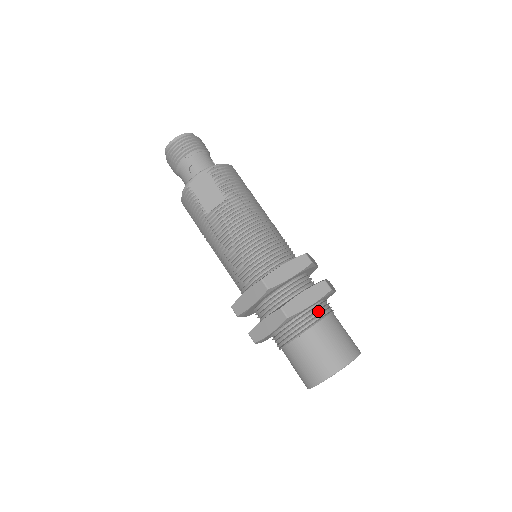
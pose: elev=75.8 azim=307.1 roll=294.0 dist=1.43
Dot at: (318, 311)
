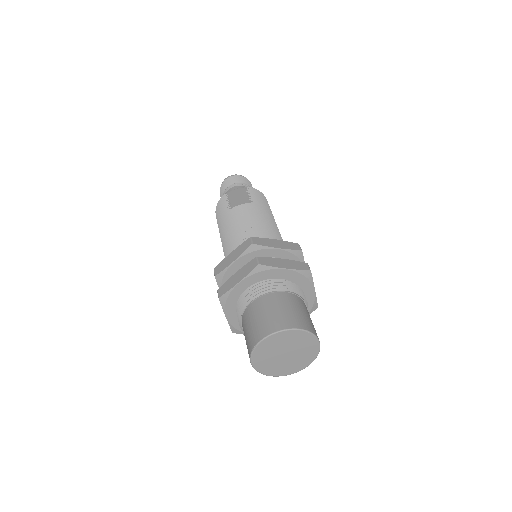
Dot at: (291, 285)
